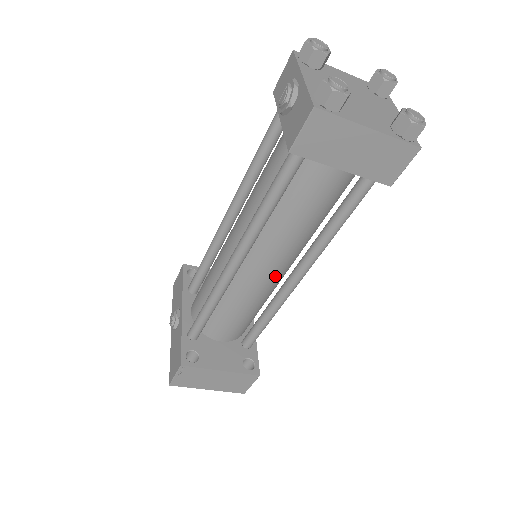
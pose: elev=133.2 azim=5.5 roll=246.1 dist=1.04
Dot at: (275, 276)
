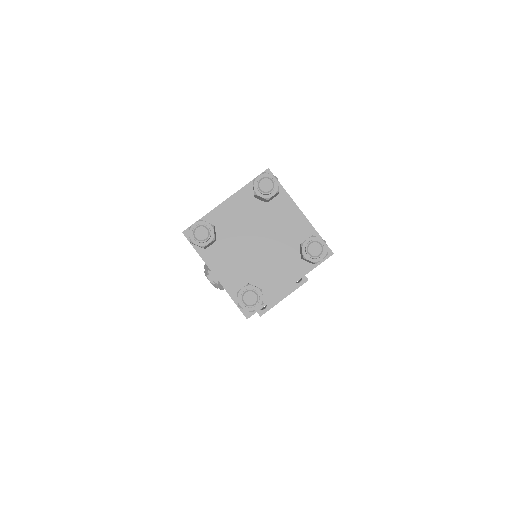
Dot at: occluded
